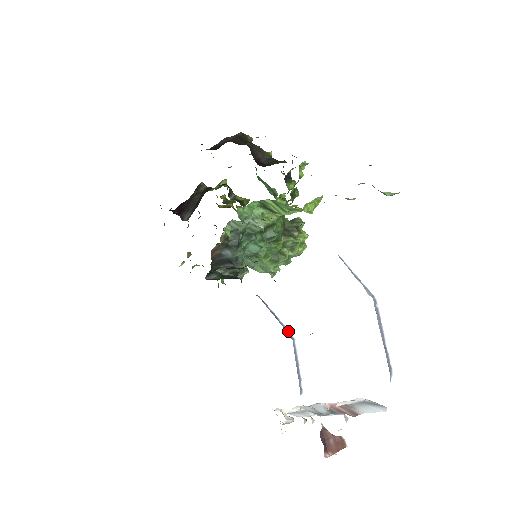
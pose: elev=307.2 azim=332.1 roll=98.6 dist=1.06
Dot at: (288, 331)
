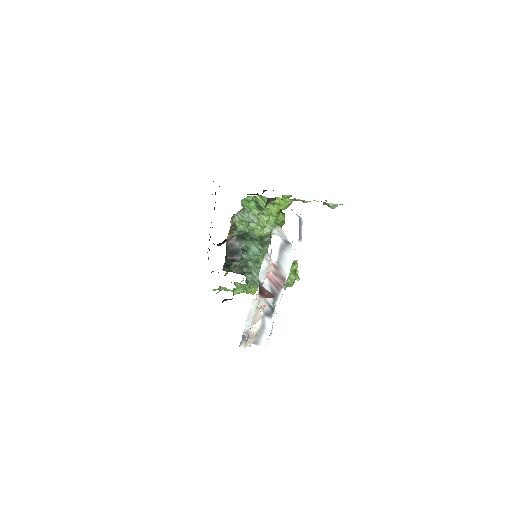
Dot at: occluded
